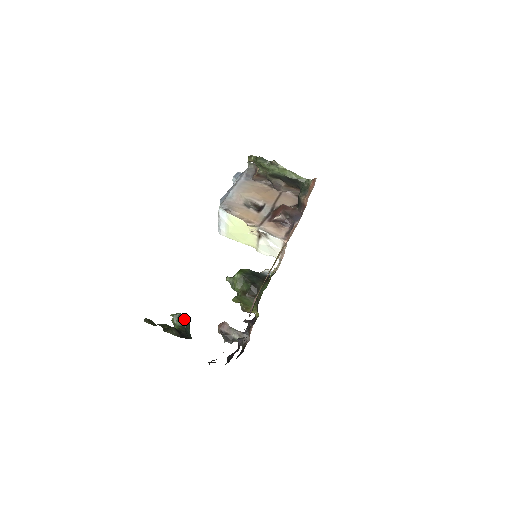
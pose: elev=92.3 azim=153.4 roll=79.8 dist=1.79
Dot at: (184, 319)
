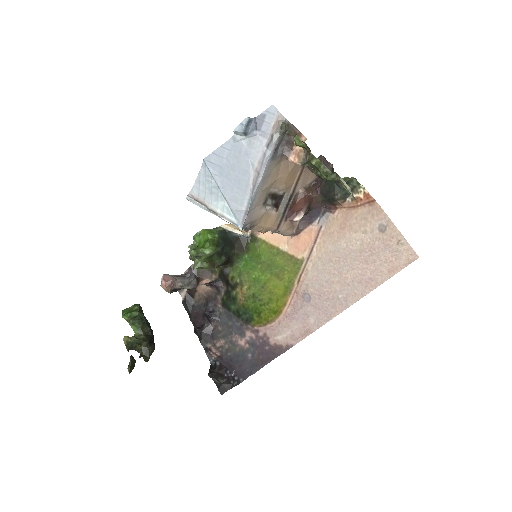
Dot at: (142, 314)
